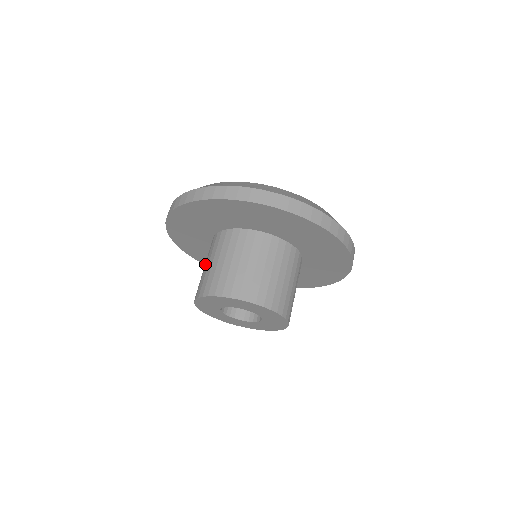
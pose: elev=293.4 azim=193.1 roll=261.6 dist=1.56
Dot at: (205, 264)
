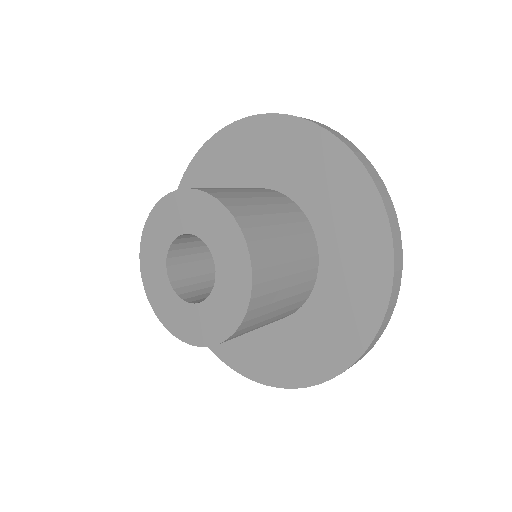
Dot at: occluded
